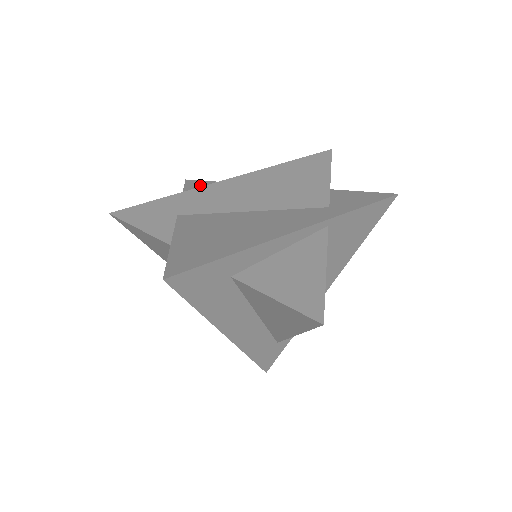
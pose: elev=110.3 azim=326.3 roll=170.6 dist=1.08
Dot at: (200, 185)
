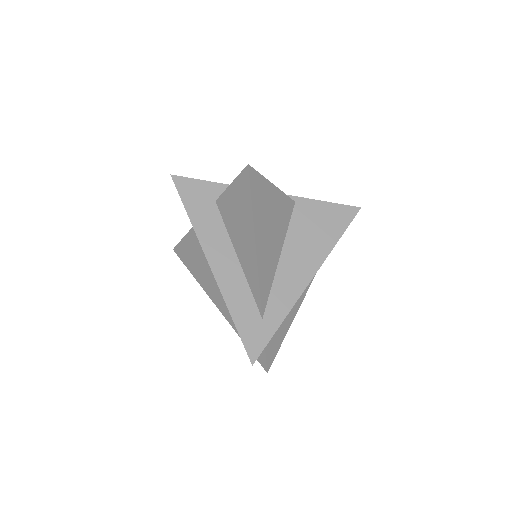
Dot at: occluded
